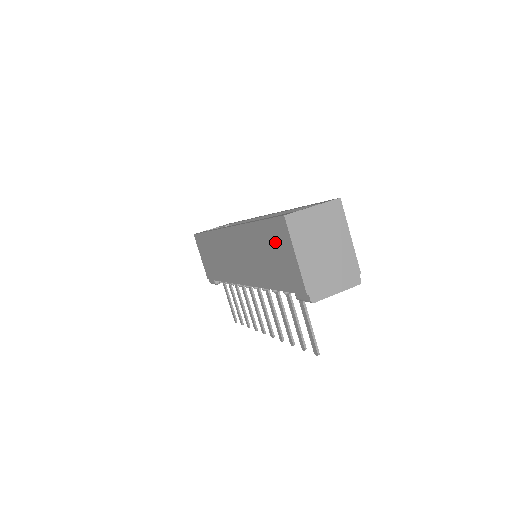
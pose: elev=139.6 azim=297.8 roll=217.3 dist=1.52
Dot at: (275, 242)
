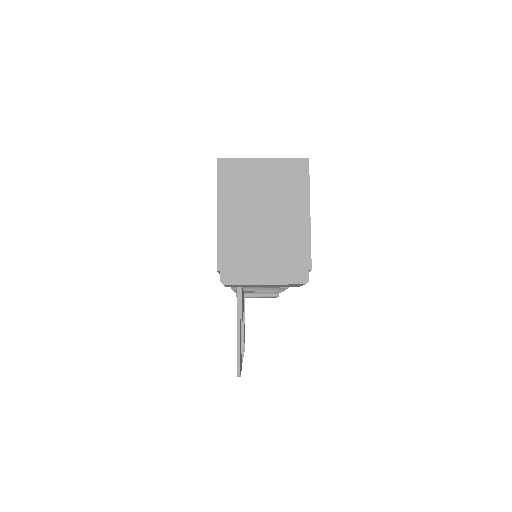
Dot at: occluded
